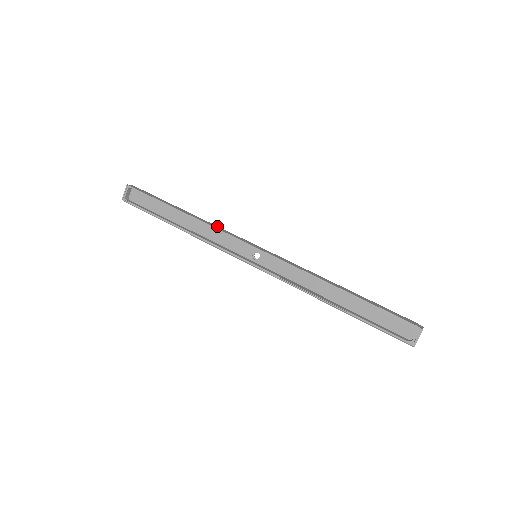
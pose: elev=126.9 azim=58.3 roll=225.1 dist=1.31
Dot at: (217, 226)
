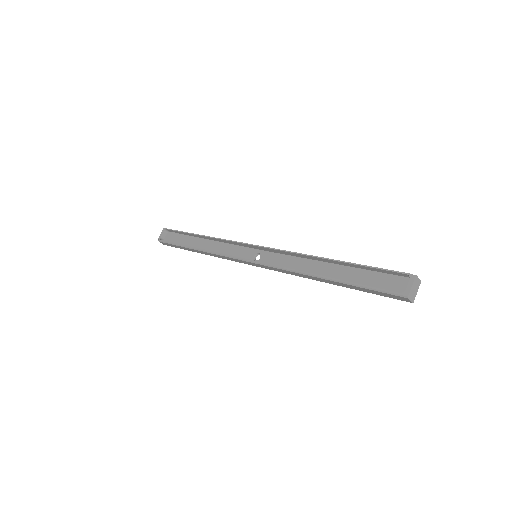
Dot at: (228, 243)
